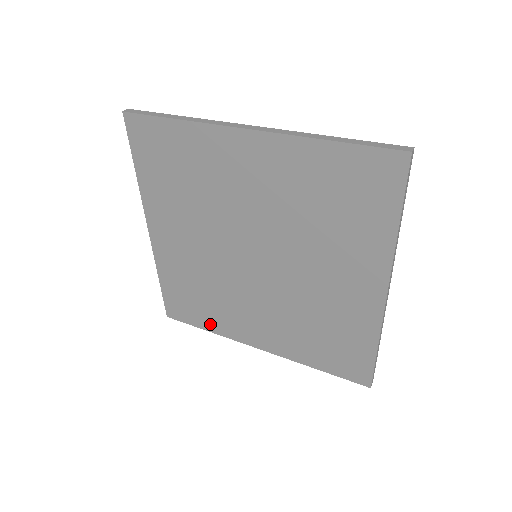
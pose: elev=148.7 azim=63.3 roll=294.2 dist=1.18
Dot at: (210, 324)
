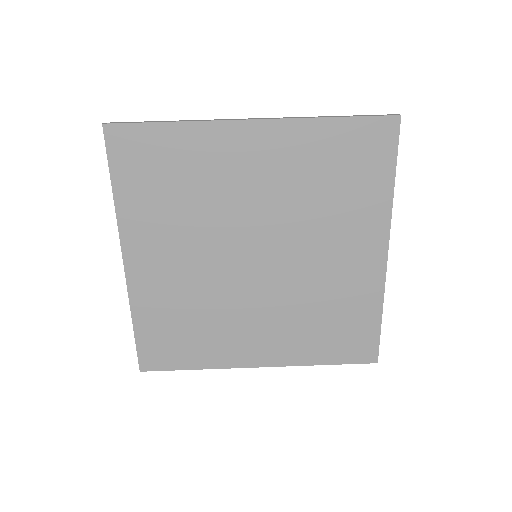
Dot at: (199, 359)
